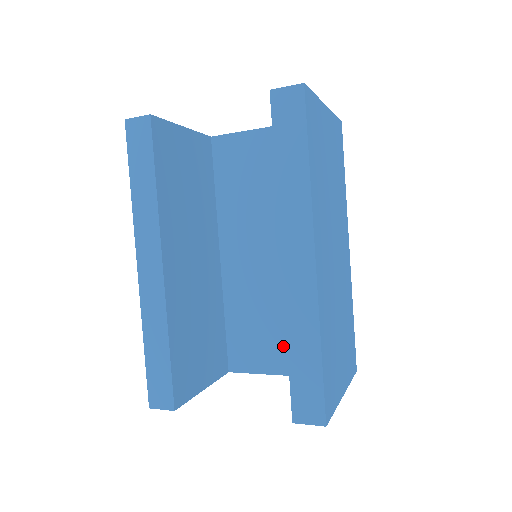
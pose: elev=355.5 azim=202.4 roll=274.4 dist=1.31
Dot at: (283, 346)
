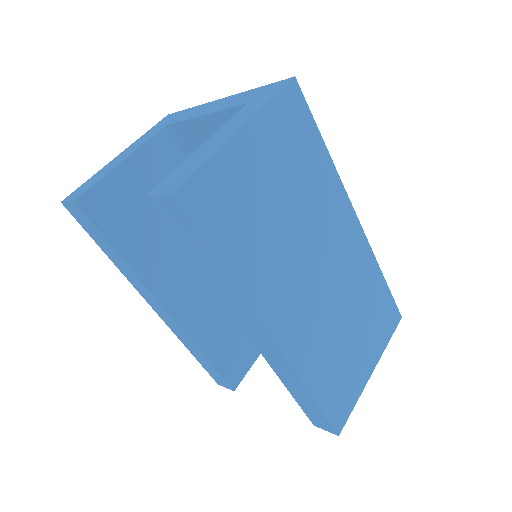
Dot at: occluded
